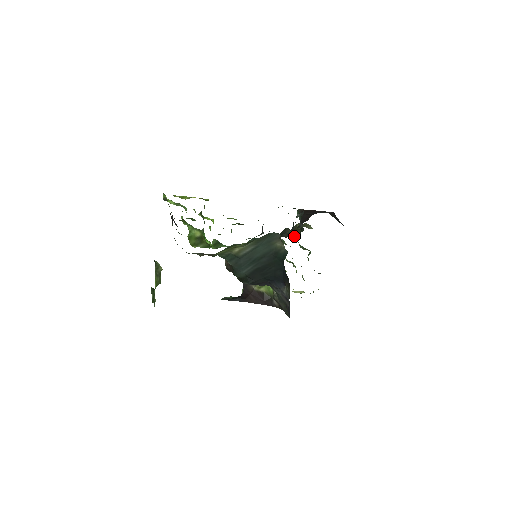
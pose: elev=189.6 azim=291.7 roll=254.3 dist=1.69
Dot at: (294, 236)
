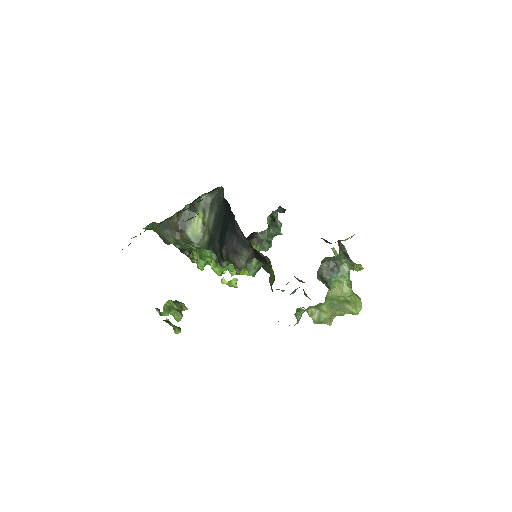
Dot at: occluded
